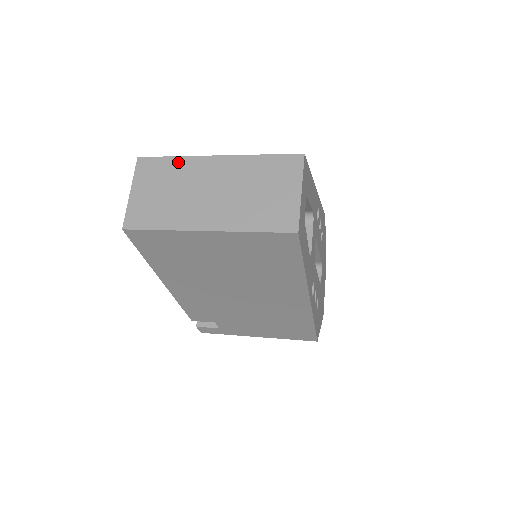
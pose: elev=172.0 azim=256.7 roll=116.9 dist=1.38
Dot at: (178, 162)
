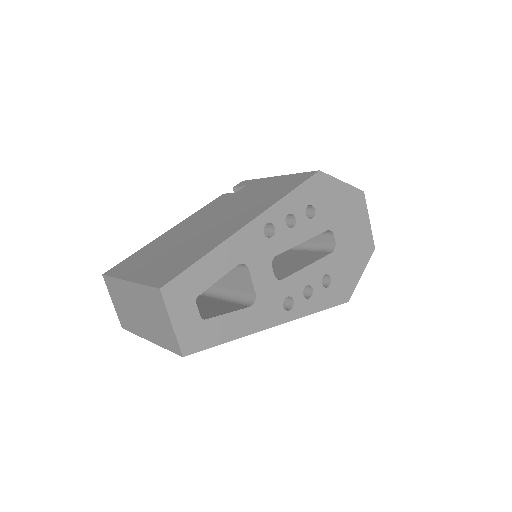
Dot at: (116, 283)
